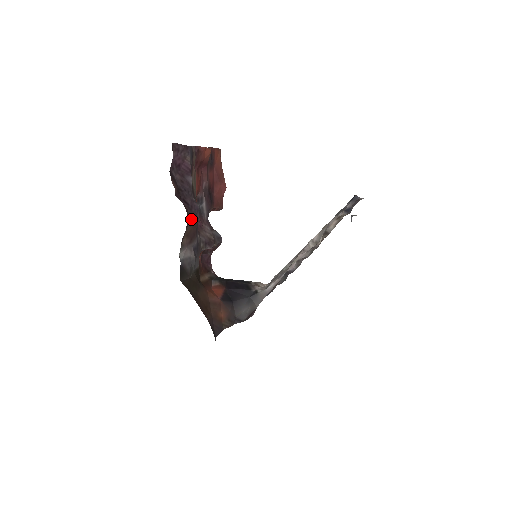
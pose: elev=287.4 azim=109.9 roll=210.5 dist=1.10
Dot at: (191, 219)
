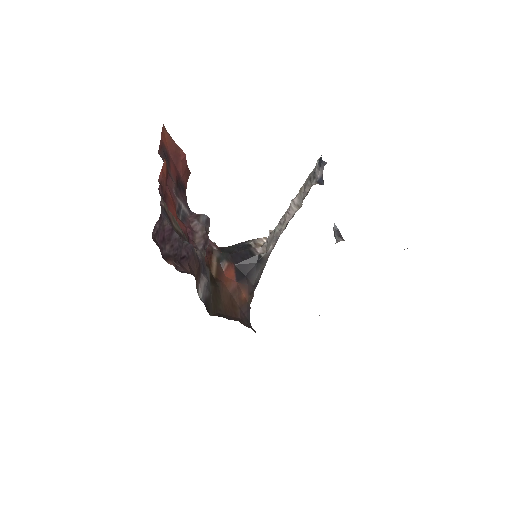
Dot at: (192, 263)
